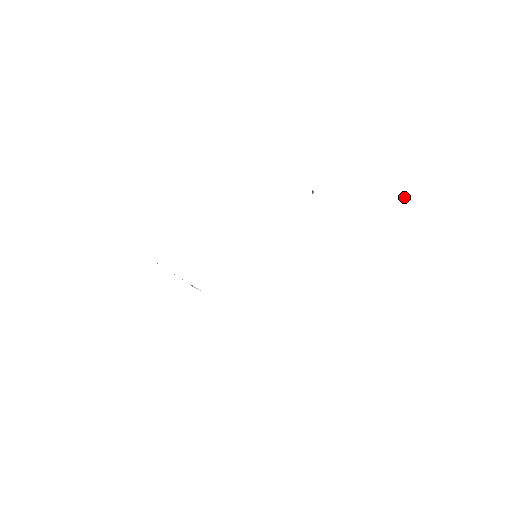
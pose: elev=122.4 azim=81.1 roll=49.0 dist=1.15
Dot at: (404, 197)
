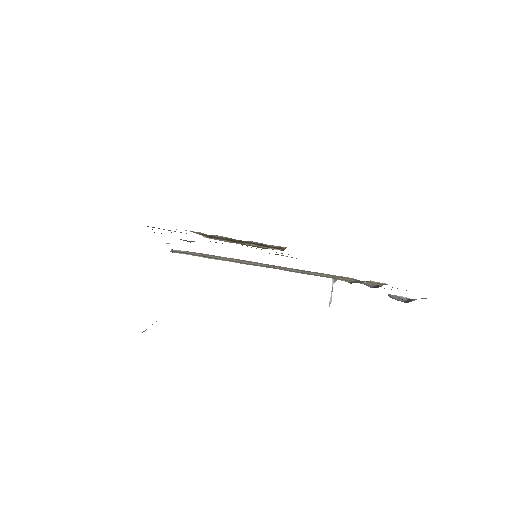
Dot at: occluded
